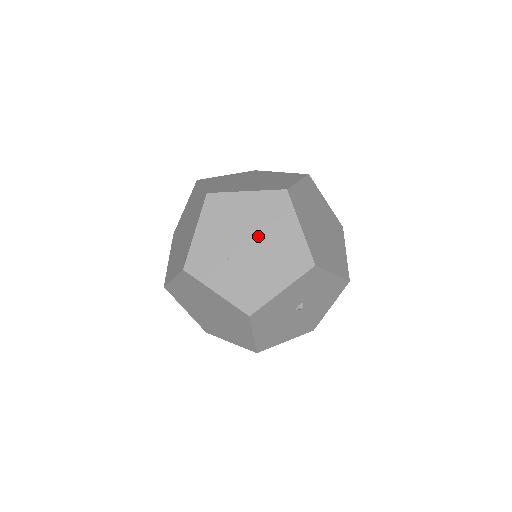
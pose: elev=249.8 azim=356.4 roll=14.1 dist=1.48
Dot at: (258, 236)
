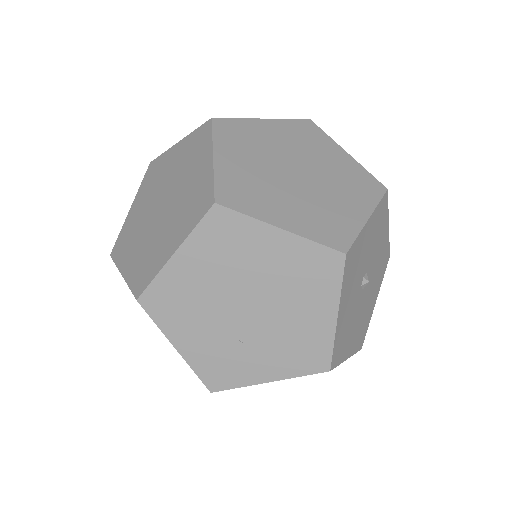
Dot at: (245, 288)
